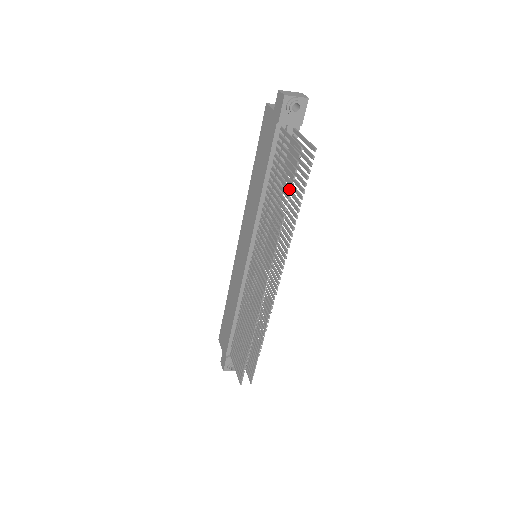
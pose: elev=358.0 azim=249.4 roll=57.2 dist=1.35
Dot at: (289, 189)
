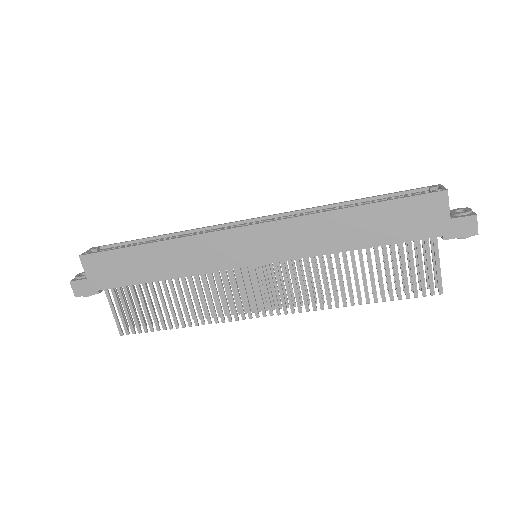
Dot at: (393, 298)
